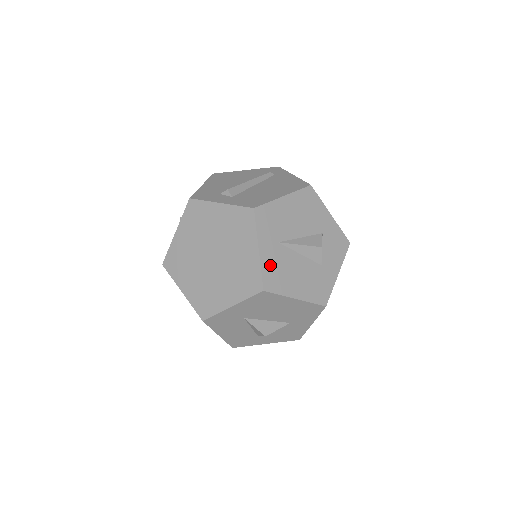
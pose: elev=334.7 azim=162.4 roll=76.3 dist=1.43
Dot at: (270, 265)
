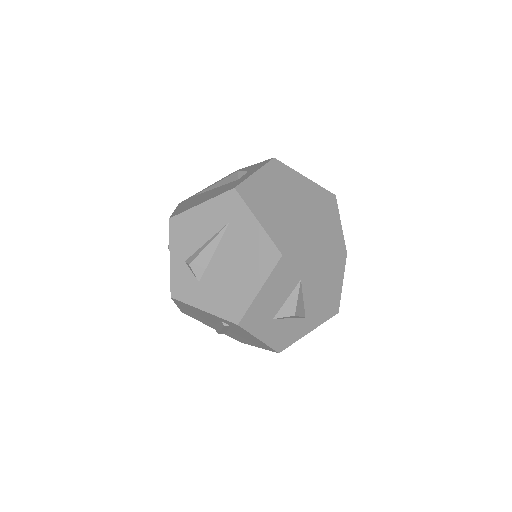
Dot at: occluded
